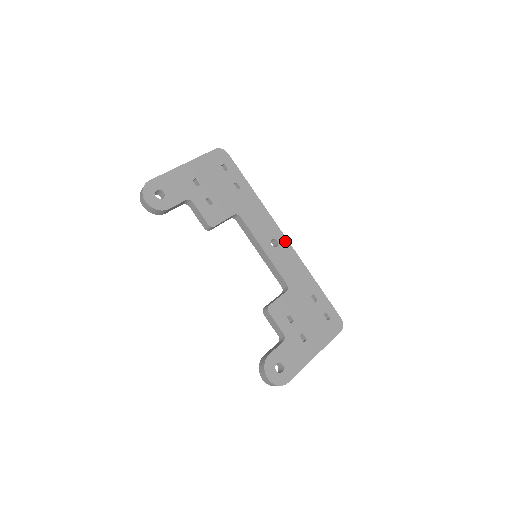
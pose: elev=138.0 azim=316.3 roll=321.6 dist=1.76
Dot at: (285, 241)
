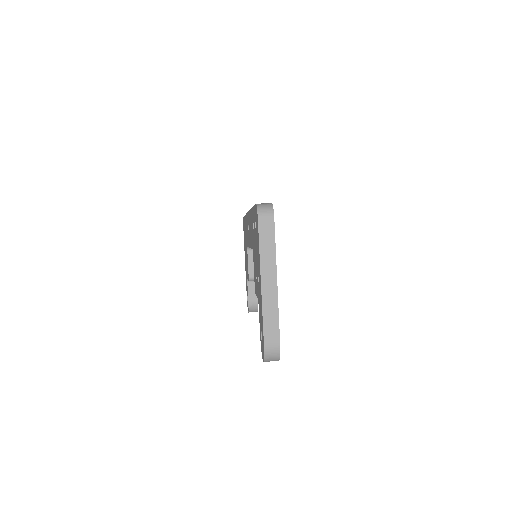
Dot at: occluded
